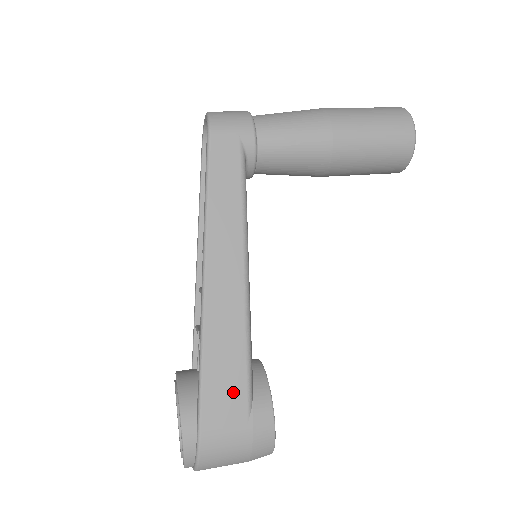
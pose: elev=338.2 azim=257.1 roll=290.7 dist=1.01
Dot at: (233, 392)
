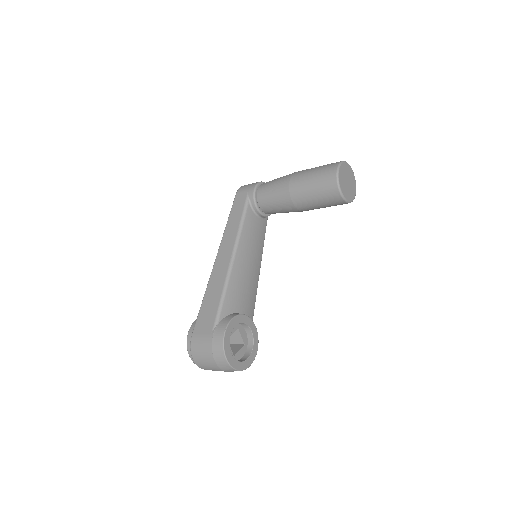
Dot at: (210, 316)
